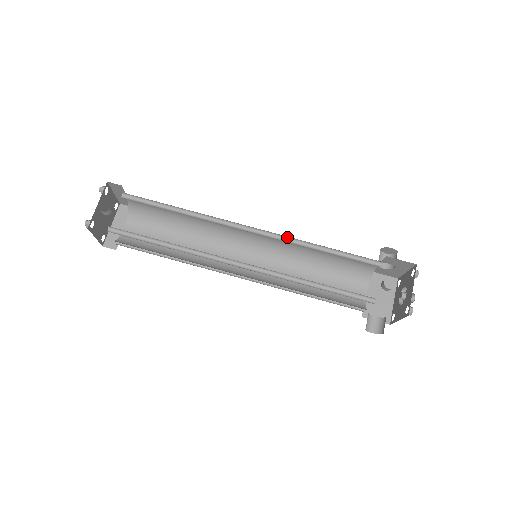
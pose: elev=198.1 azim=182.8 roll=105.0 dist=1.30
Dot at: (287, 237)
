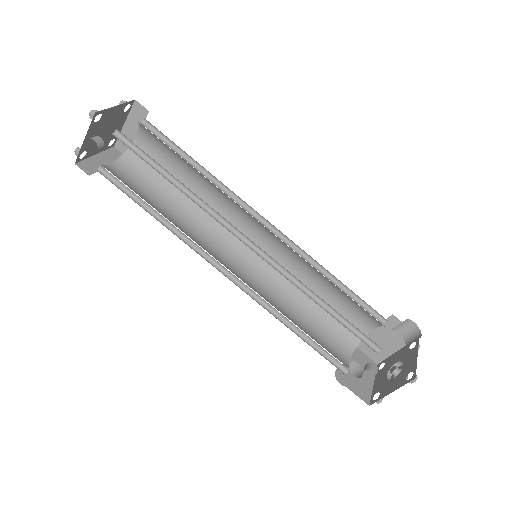
Dot at: occluded
